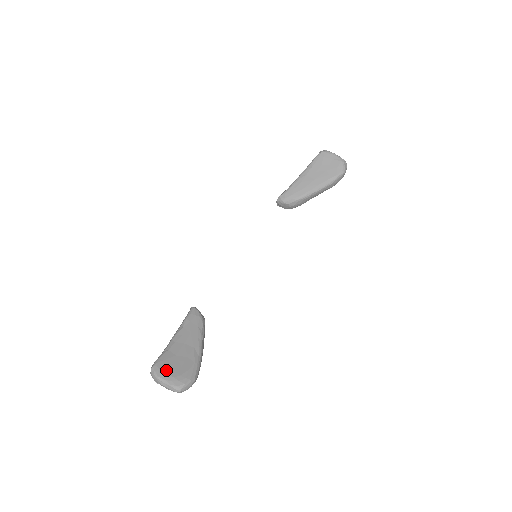
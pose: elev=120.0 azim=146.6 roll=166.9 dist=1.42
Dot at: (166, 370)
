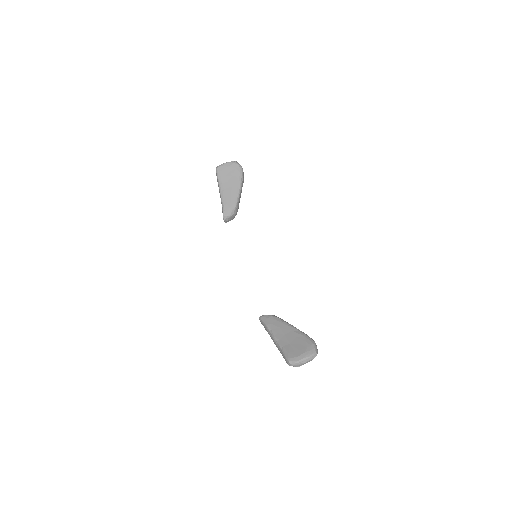
Dot at: (297, 354)
